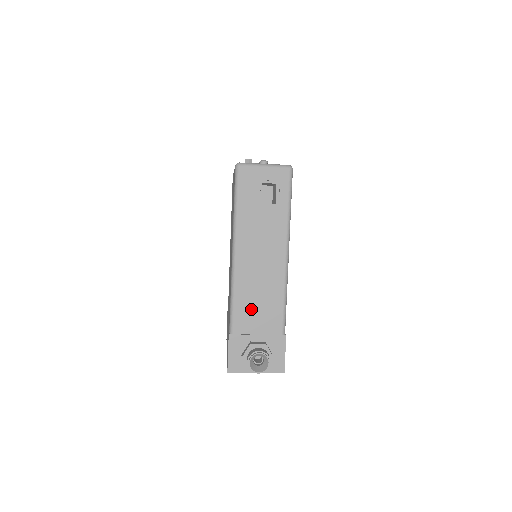
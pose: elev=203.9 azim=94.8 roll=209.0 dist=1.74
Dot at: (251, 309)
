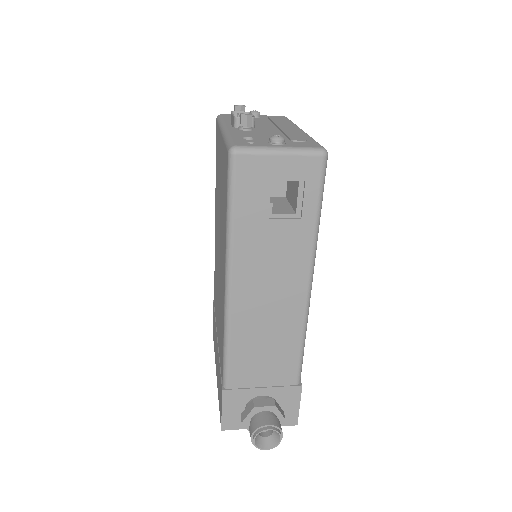
Dot at: (254, 359)
